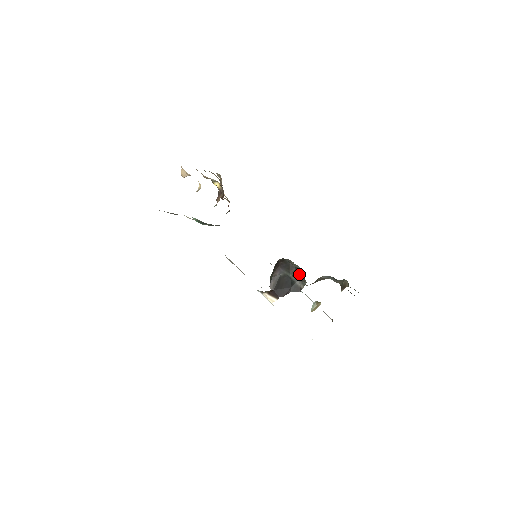
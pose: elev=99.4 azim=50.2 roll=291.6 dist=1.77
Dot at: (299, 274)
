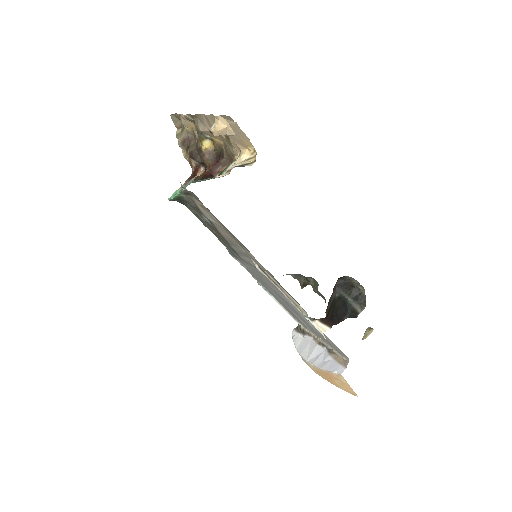
Dot at: (359, 295)
